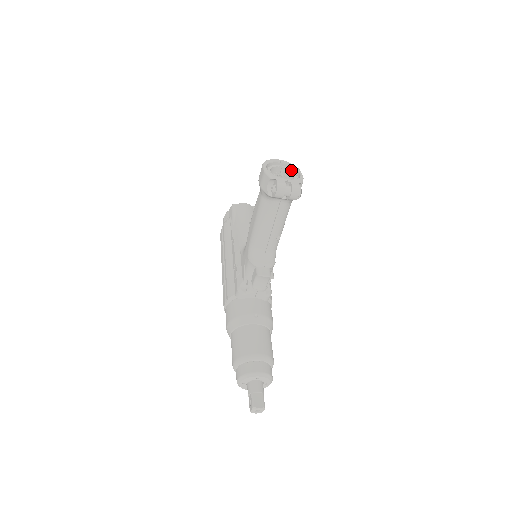
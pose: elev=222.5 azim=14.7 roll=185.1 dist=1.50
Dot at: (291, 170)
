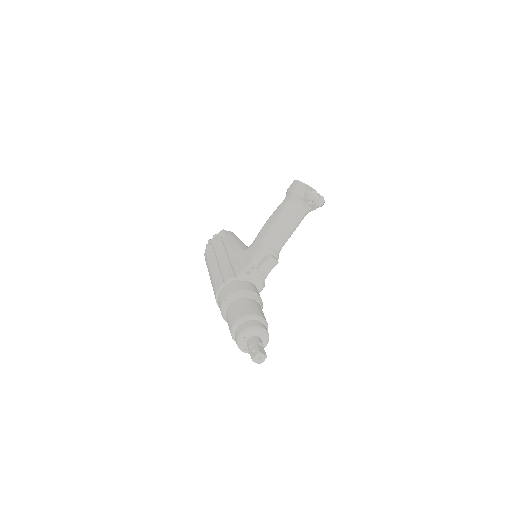
Dot at: occluded
